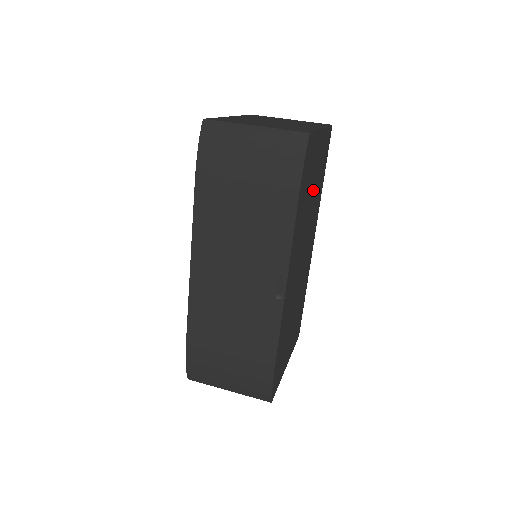
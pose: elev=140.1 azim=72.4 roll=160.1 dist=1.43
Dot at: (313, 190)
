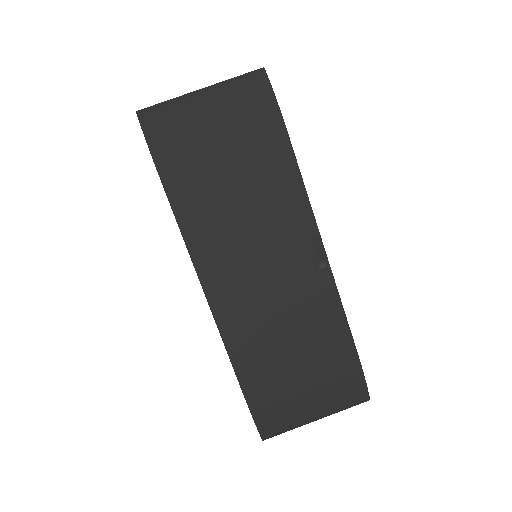
Dot at: occluded
